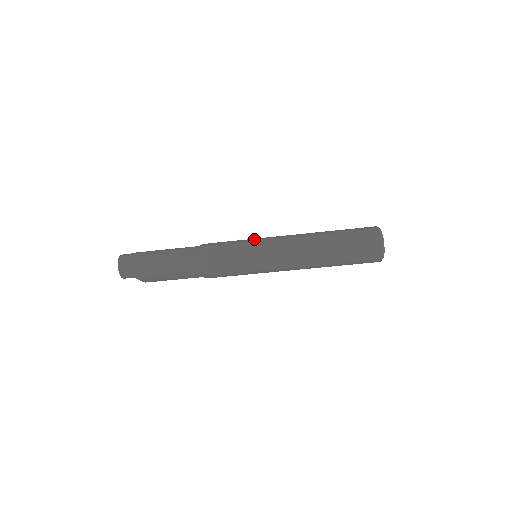
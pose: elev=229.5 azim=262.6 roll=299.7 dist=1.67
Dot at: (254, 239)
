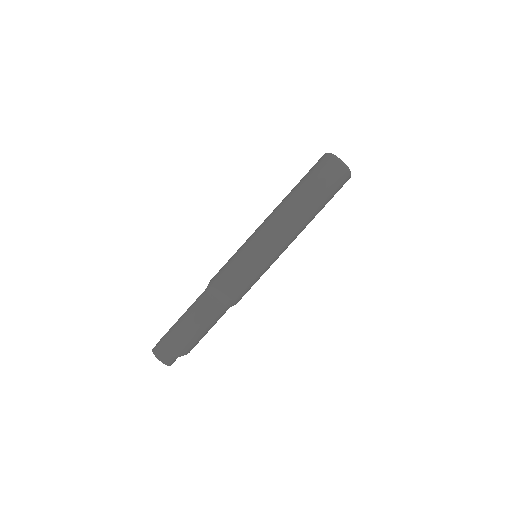
Dot at: (245, 246)
